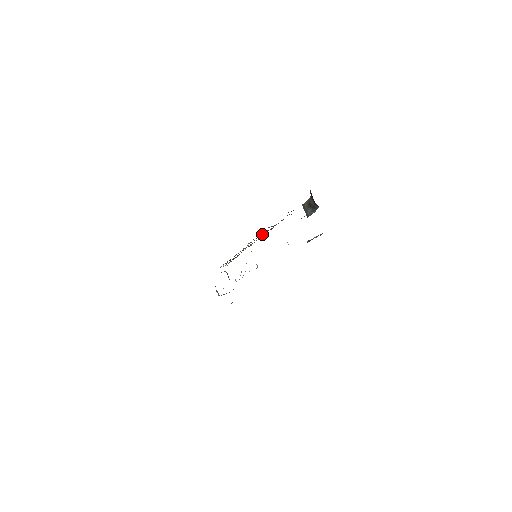
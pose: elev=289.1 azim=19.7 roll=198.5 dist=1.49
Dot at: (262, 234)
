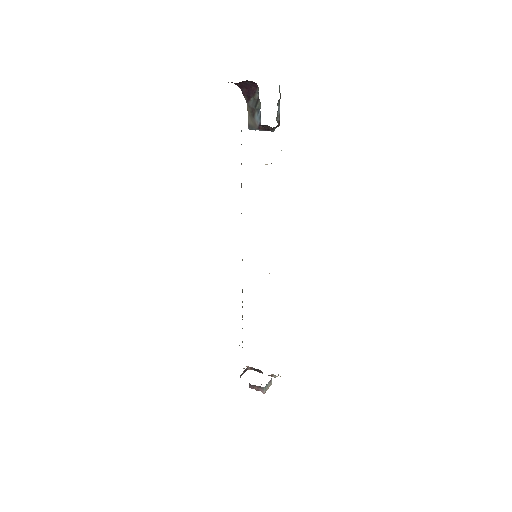
Dot at: occluded
